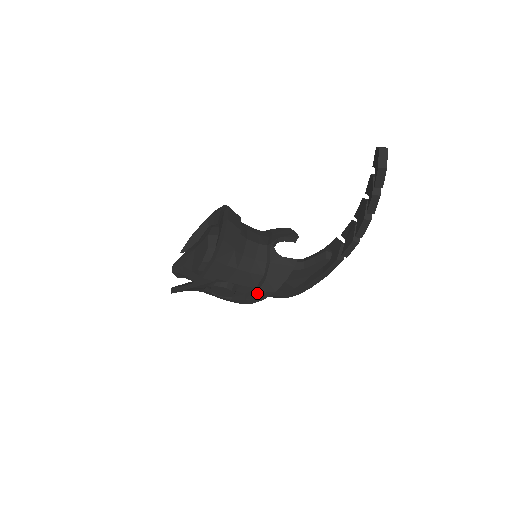
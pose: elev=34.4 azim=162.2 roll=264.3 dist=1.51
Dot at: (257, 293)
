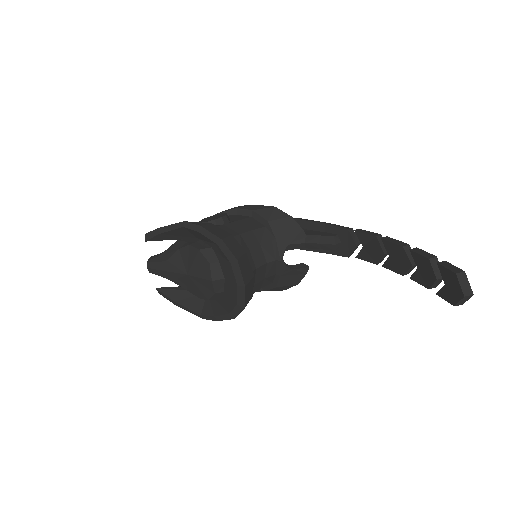
Dot at: occluded
